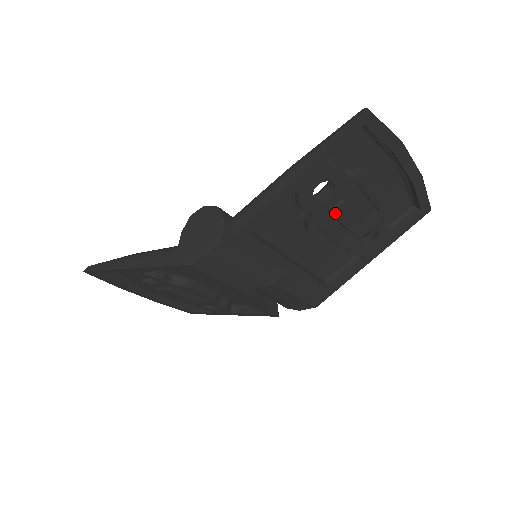
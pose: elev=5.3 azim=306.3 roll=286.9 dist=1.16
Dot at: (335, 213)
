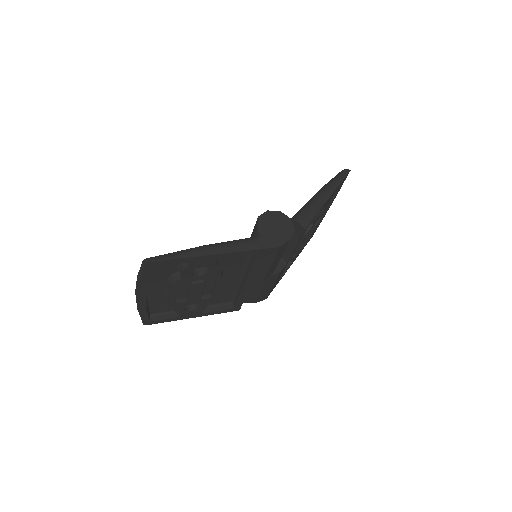
Dot at: (316, 226)
